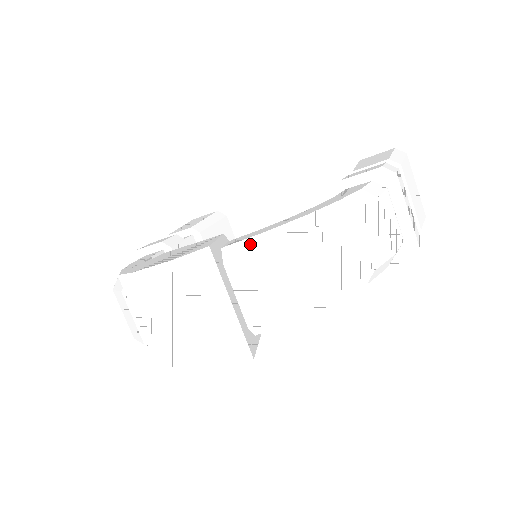
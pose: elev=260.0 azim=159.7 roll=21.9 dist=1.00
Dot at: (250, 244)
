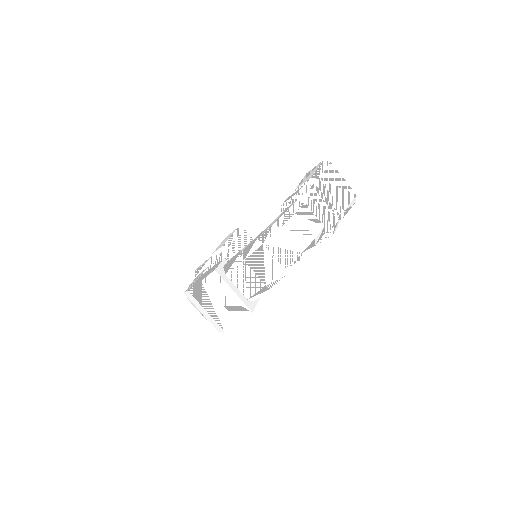
Dot at: (235, 261)
